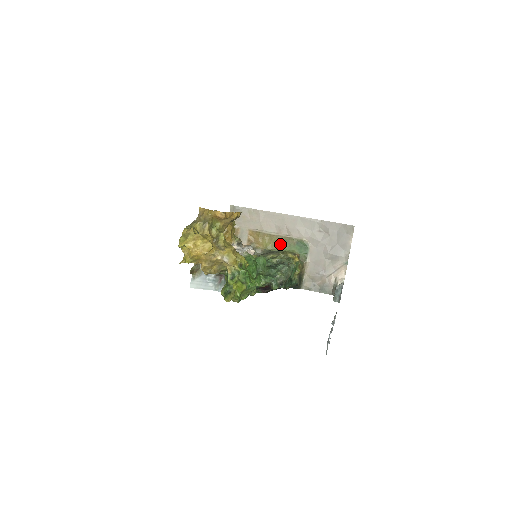
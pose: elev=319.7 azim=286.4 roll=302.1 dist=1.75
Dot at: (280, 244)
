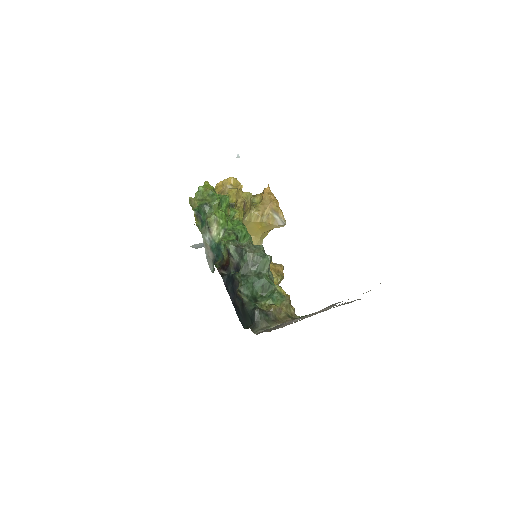
Dot at: occluded
